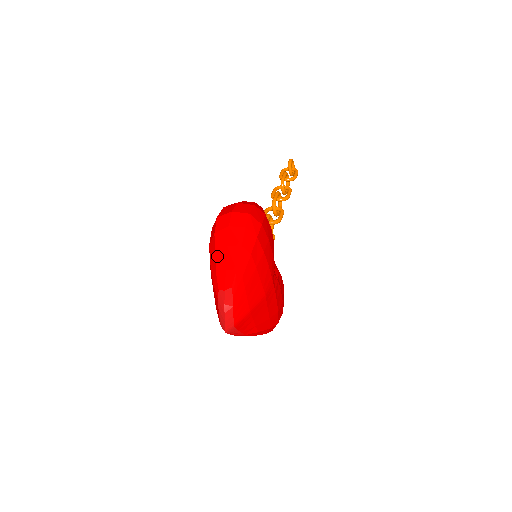
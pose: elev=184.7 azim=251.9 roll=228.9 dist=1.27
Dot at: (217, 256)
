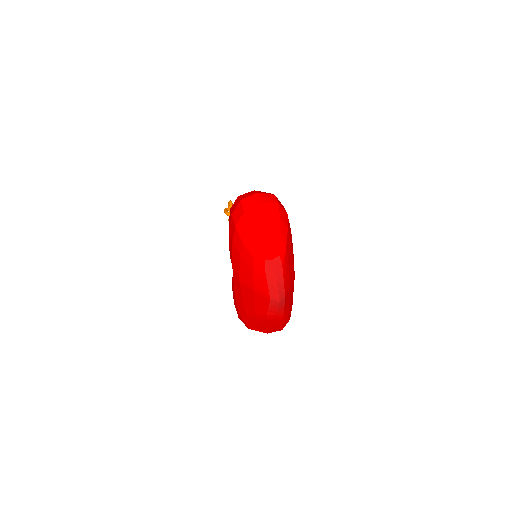
Dot at: (253, 231)
